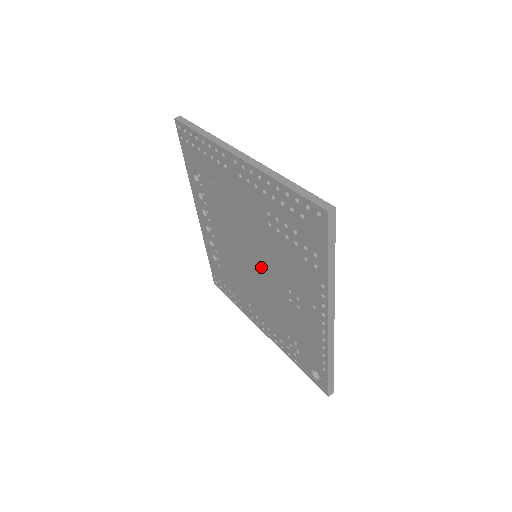
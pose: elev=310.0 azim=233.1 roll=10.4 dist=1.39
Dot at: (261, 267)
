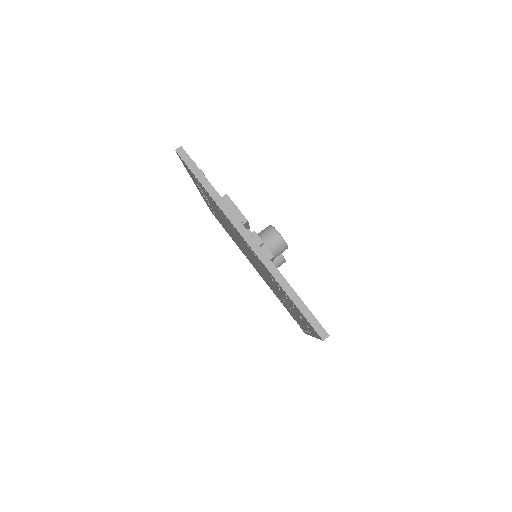
Dot at: occluded
